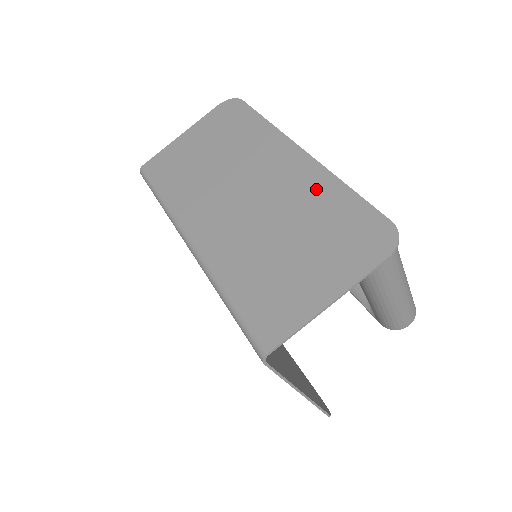
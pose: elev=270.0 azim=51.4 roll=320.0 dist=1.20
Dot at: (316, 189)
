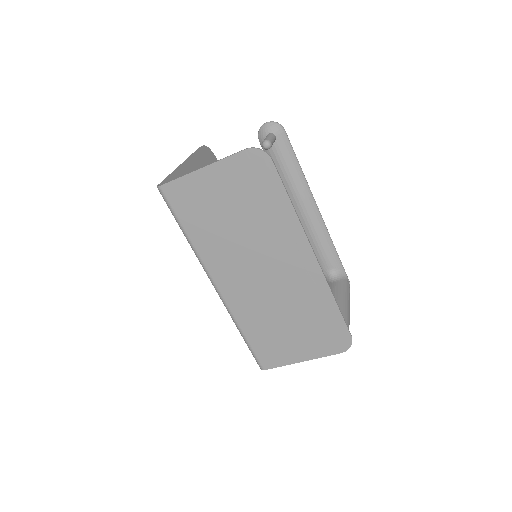
Dot at: (315, 295)
